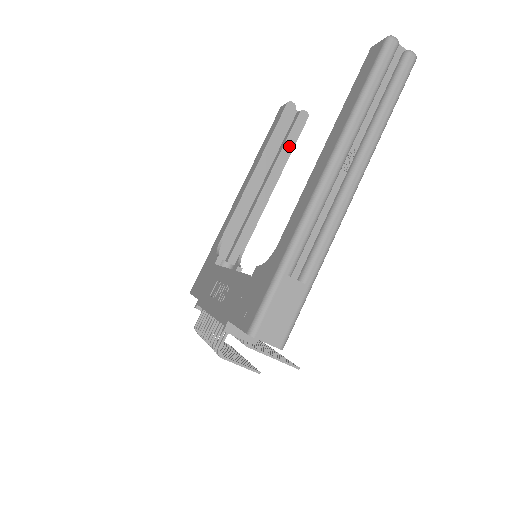
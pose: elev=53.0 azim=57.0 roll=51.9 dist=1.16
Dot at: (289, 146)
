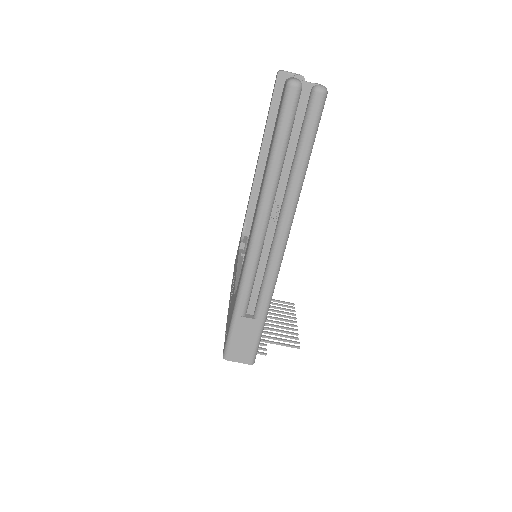
Dot at: occluded
